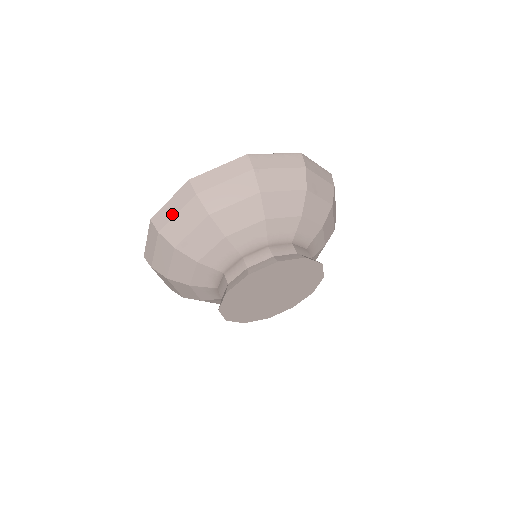
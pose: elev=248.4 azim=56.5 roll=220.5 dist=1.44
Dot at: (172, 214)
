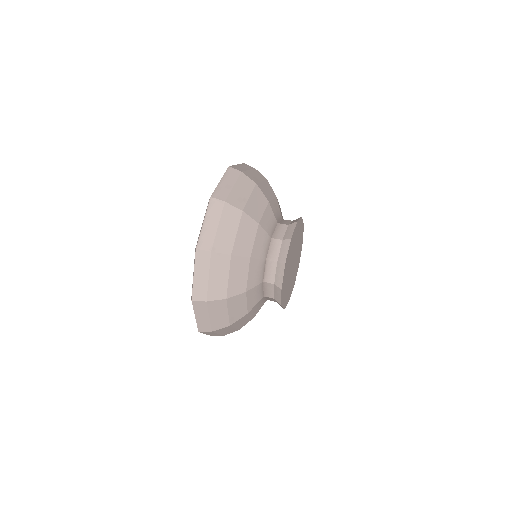
Dot at: (207, 320)
